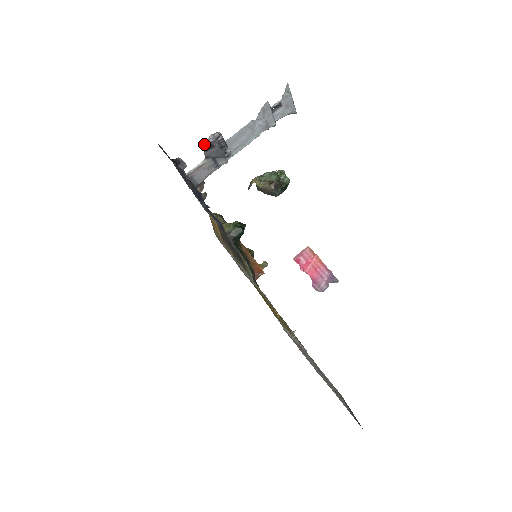
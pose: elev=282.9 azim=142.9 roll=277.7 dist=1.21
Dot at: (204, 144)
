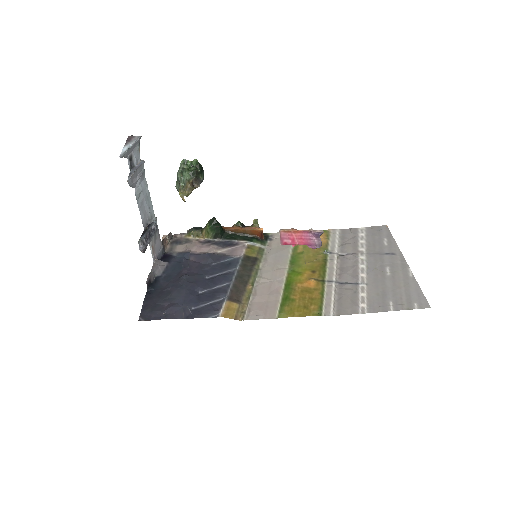
Dot at: occluded
